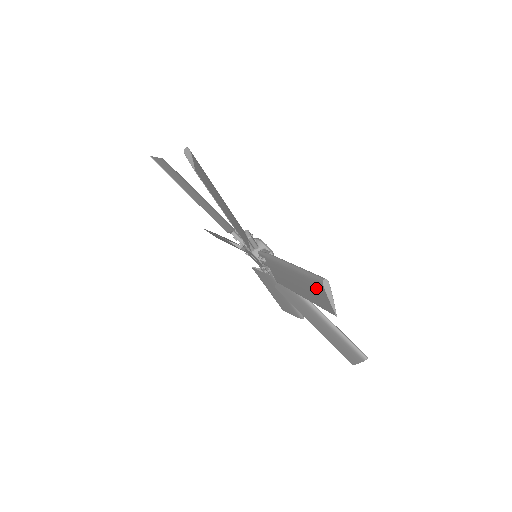
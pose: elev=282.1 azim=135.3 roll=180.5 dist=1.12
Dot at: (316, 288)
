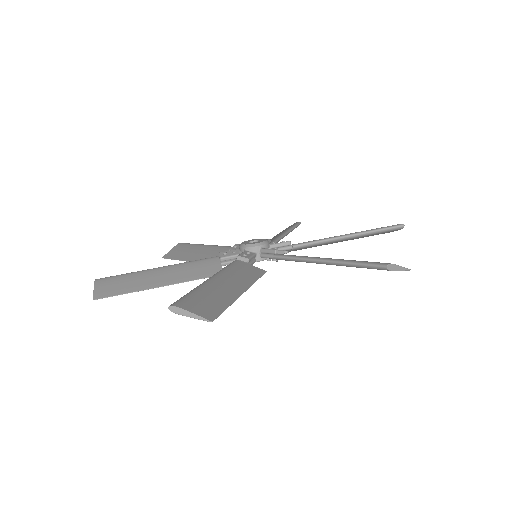
Dot at: occluded
